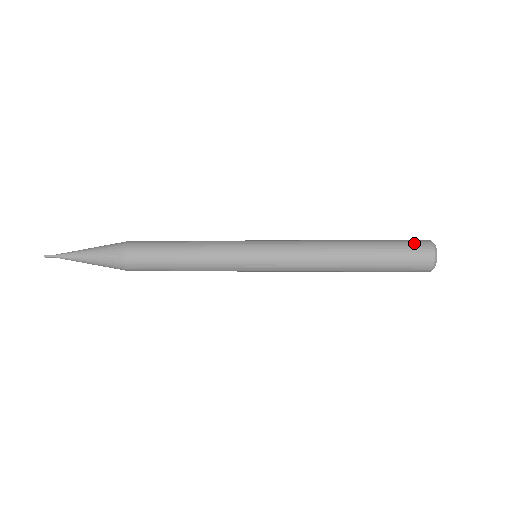
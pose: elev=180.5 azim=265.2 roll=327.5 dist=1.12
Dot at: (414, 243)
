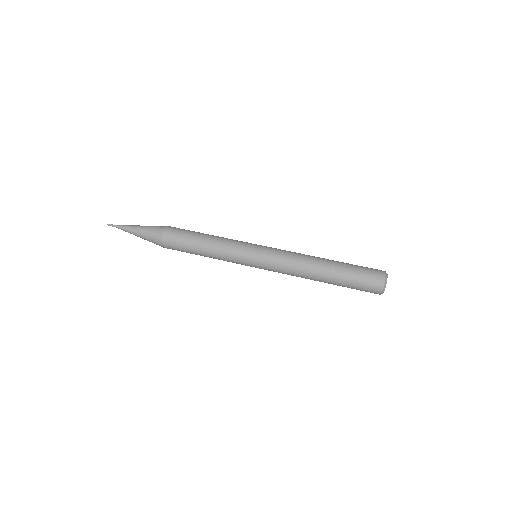
Dot at: (370, 279)
